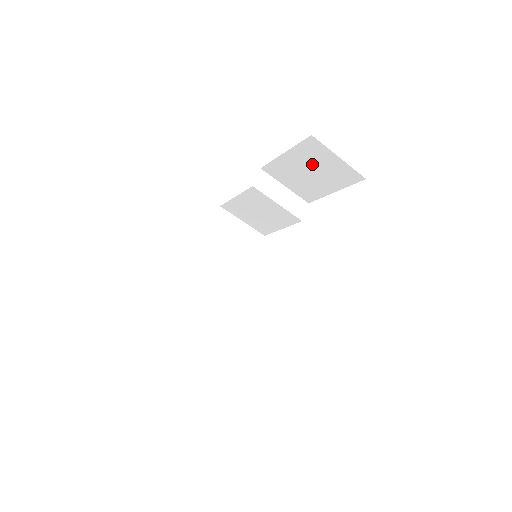
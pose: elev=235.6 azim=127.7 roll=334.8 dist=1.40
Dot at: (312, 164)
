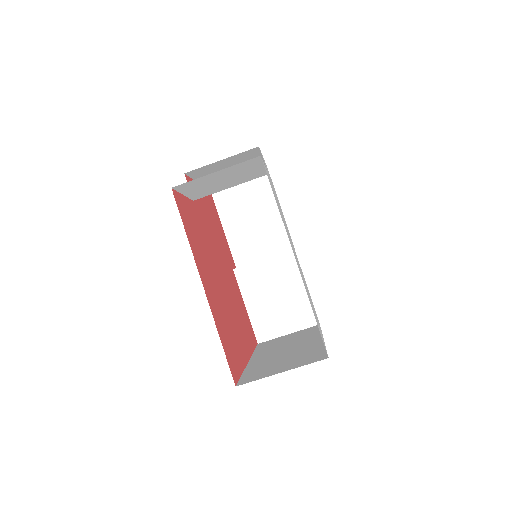
Dot at: (242, 211)
